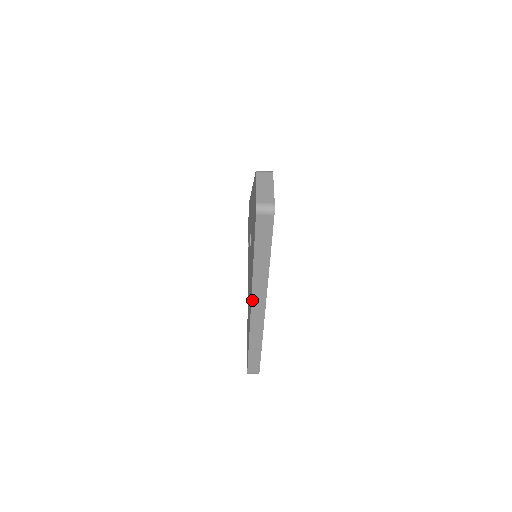
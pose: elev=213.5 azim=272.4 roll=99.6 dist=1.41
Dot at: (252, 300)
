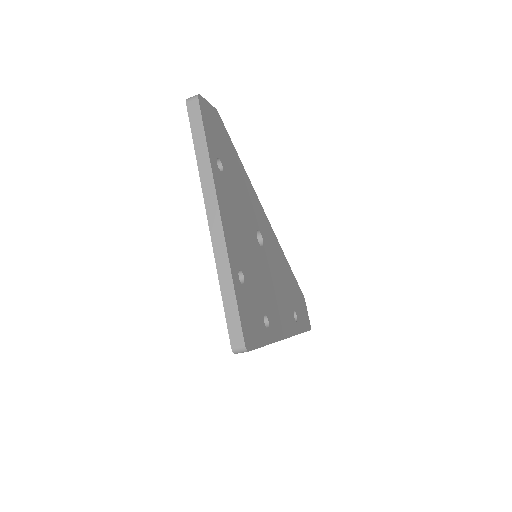
Dot at: (205, 204)
